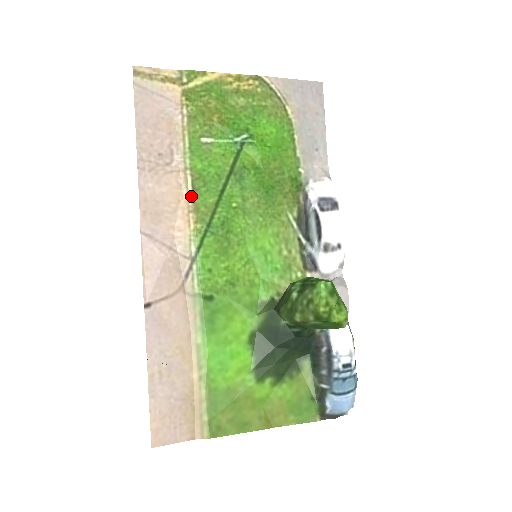
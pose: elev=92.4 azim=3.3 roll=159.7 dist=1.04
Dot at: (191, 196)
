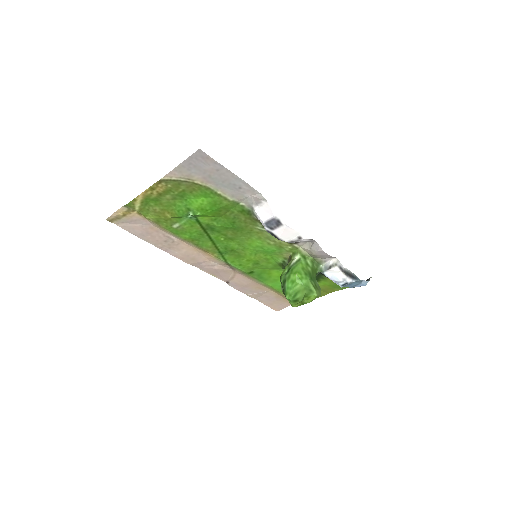
Dot at: (198, 248)
